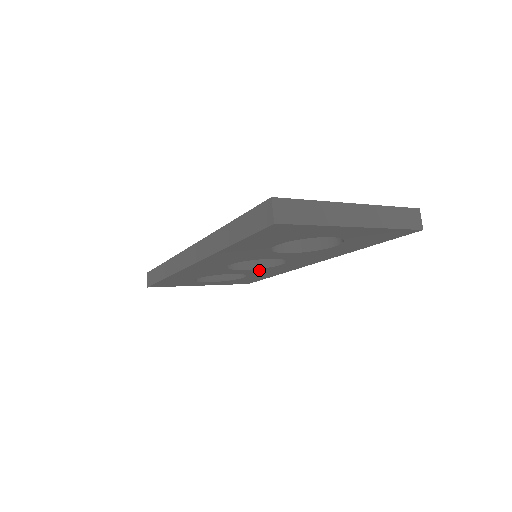
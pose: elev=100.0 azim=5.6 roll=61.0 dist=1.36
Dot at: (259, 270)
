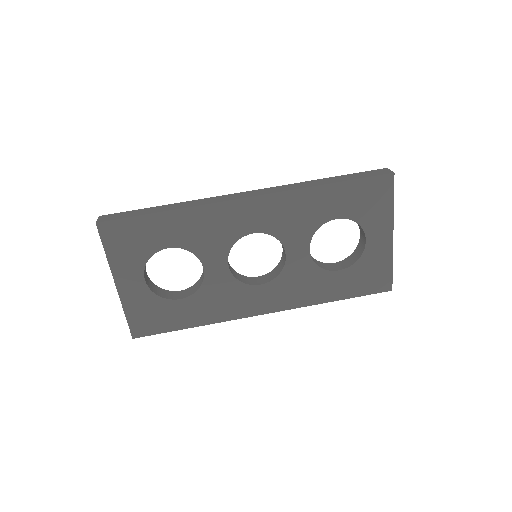
Dot at: (226, 284)
